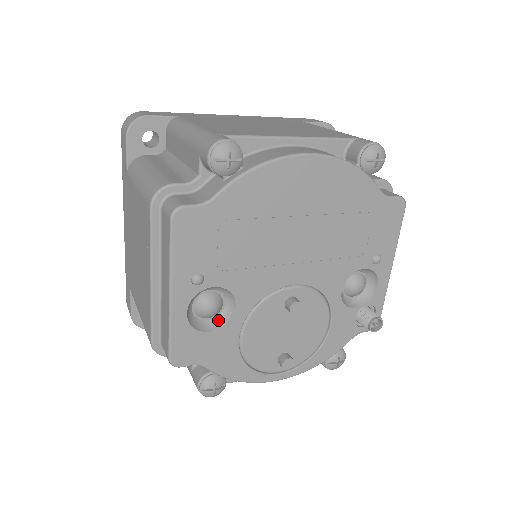
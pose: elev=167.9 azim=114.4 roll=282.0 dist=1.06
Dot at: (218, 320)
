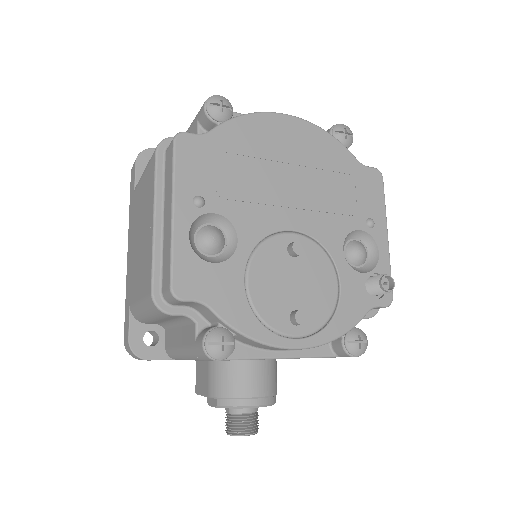
Dot at: (221, 257)
